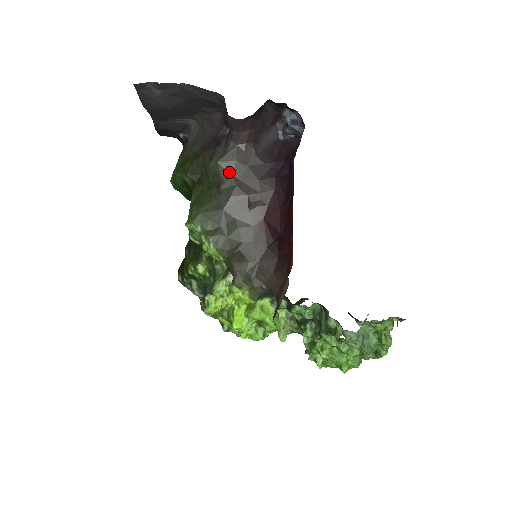
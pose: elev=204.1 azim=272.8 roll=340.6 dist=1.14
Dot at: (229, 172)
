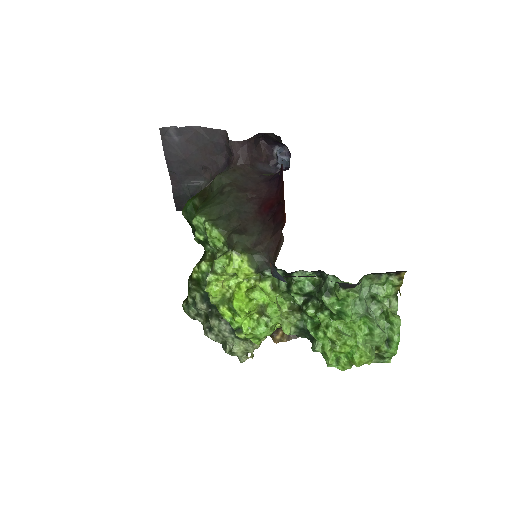
Dot at: (230, 180)
